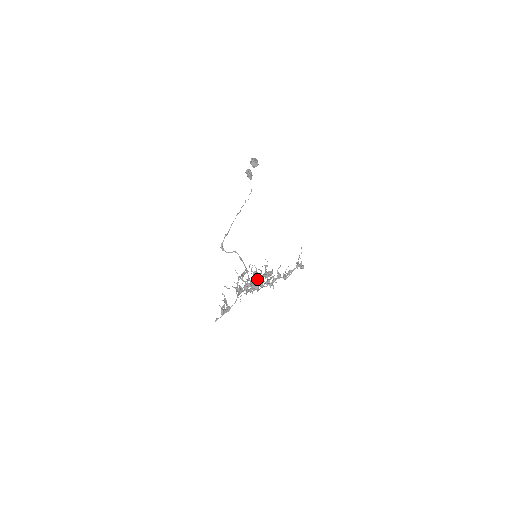
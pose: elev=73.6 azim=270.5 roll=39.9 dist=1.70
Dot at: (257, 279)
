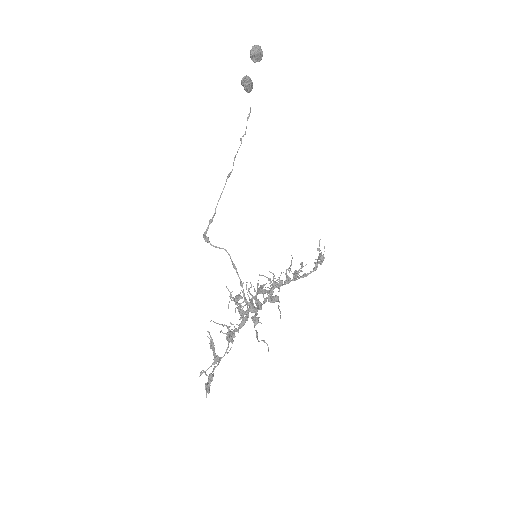
Dot at: (257, 311)
